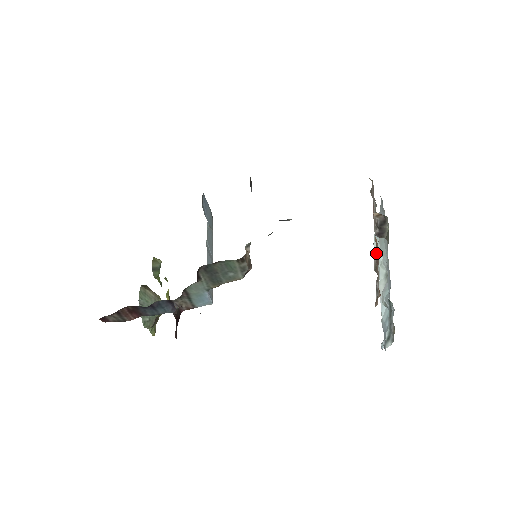
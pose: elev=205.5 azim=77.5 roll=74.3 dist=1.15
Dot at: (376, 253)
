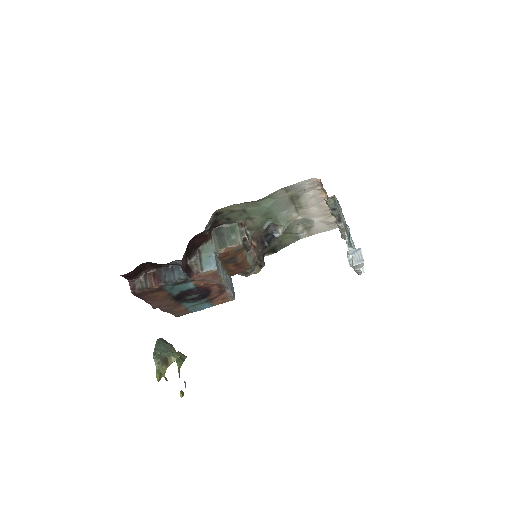
Dot at: occluded
